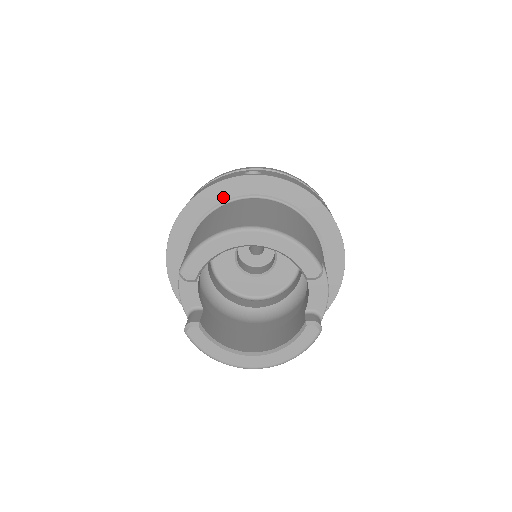
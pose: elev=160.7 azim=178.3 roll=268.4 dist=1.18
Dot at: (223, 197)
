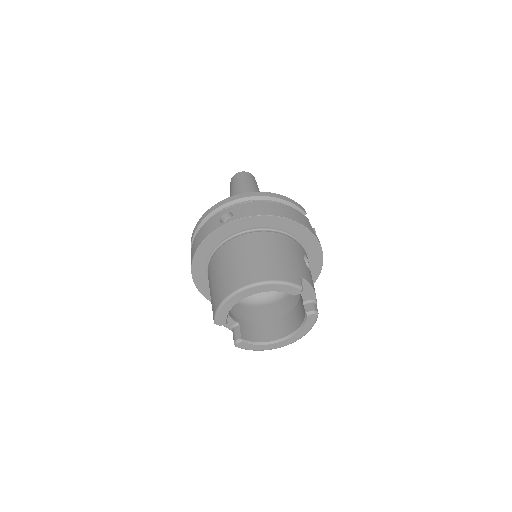
Dot at: (215, 244)
